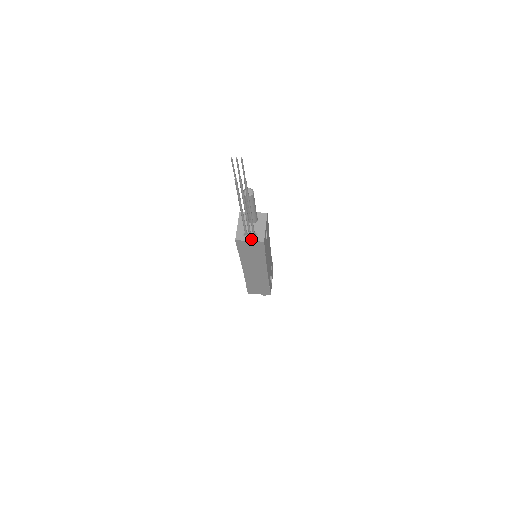
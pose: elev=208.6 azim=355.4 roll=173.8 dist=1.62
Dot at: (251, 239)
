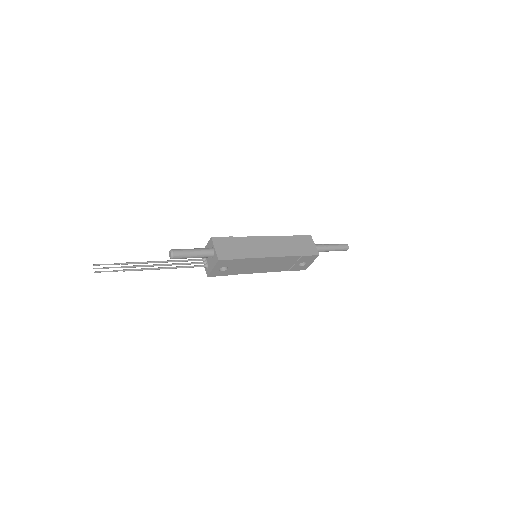
Dot at: (205, 266)
